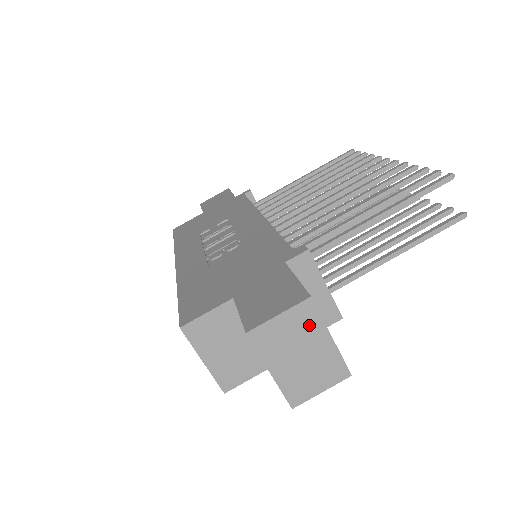
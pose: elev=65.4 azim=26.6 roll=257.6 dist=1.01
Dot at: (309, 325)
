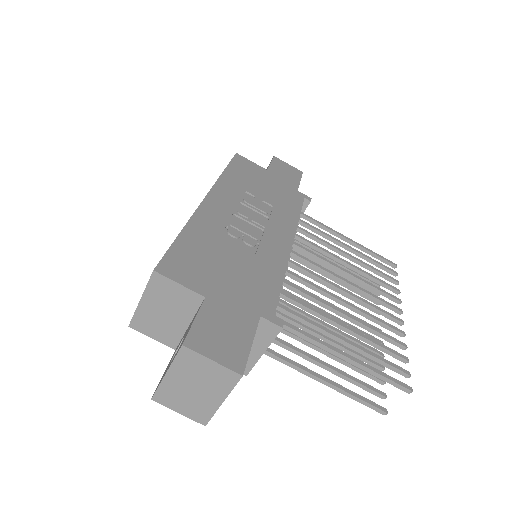
Dot at: (221, 384)
